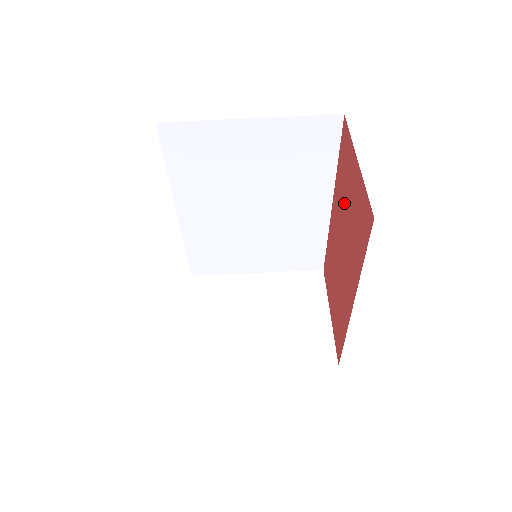
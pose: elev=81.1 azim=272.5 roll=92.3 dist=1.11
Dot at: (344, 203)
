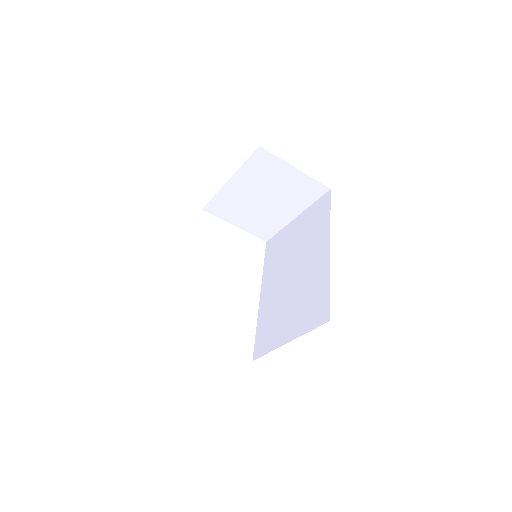
Dot at: occluded
